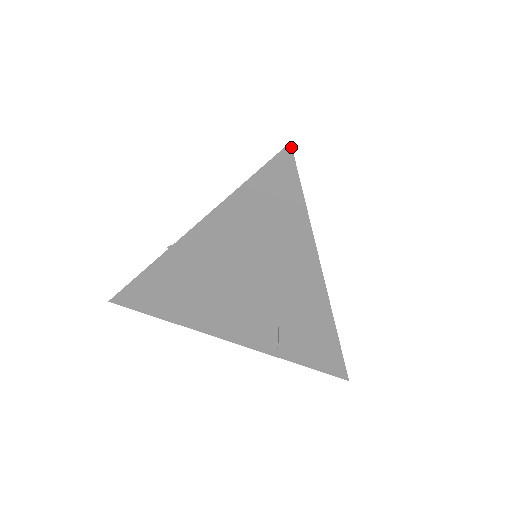
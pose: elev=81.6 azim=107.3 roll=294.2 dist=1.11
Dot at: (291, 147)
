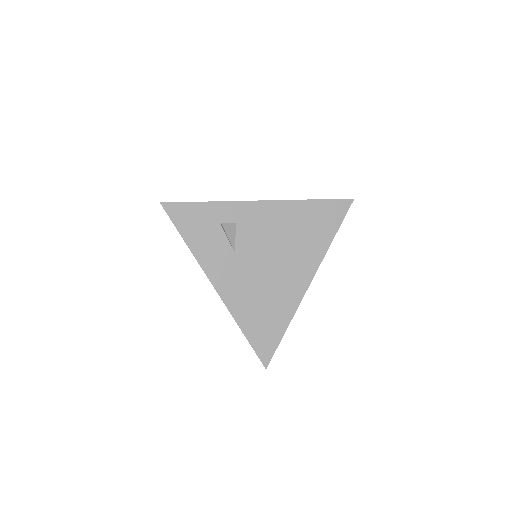
Dot at: (265, 367)
